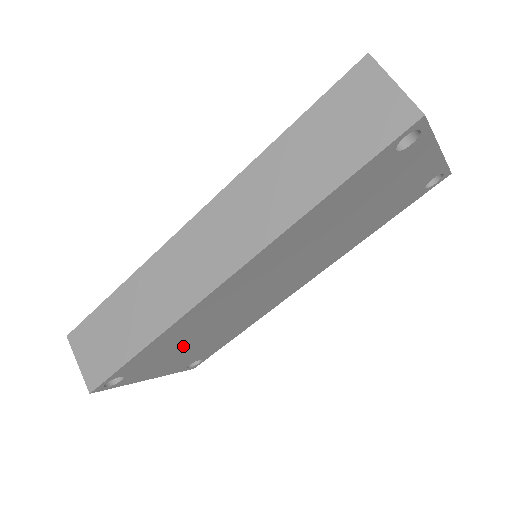
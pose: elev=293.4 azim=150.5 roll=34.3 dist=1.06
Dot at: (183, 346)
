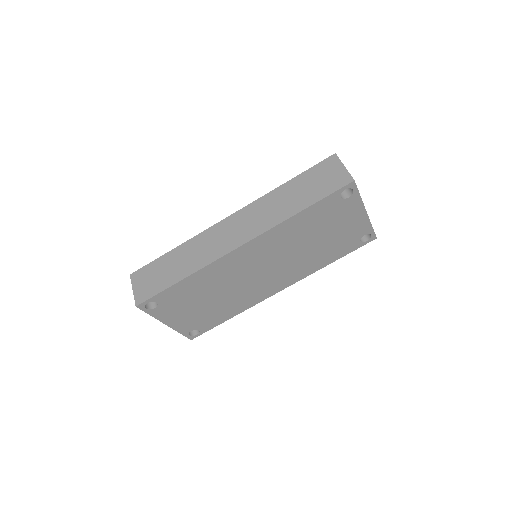
Dot at: (197, 300)
